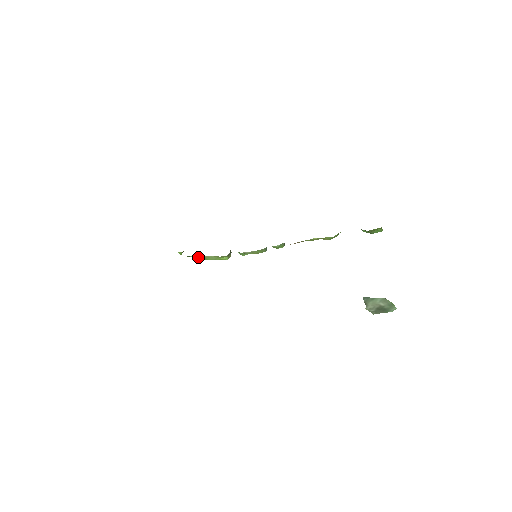
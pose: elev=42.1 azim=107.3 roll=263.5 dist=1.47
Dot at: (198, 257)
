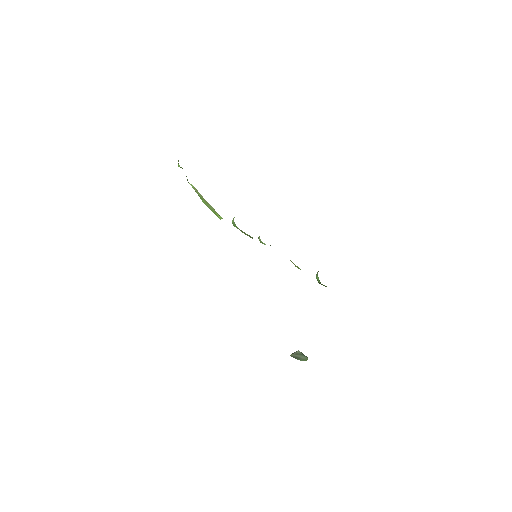
Dot at: (197, 192)
